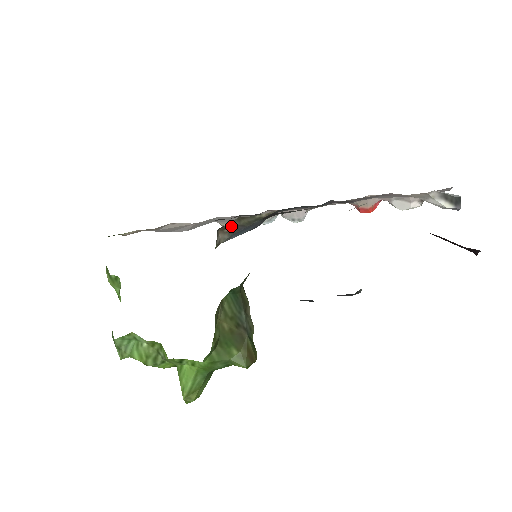
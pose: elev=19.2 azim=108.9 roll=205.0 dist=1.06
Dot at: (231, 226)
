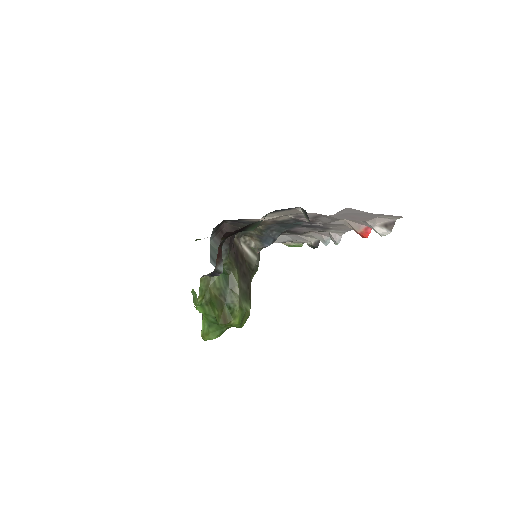
Dot at: (253, 235)
